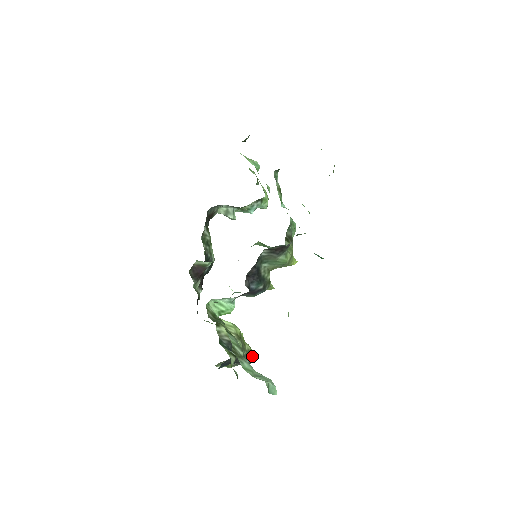
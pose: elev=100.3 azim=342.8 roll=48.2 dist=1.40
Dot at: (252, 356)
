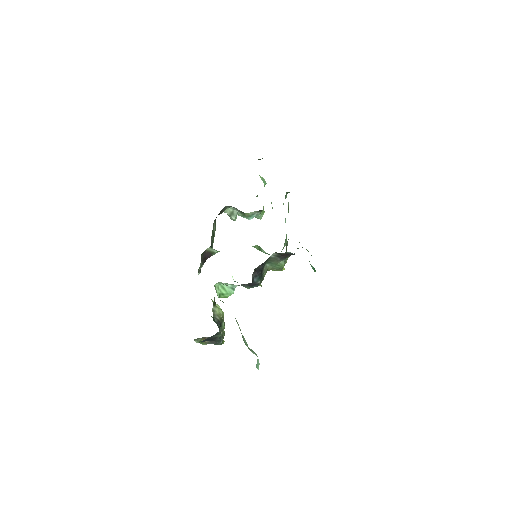
Dot at: occluded
